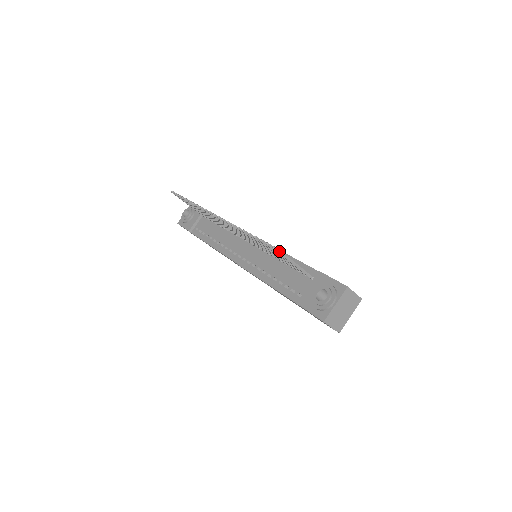
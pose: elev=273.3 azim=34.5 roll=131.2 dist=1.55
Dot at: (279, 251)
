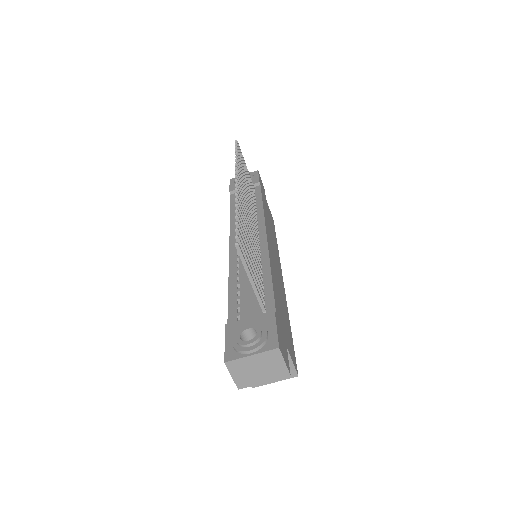
Dot at: (241, 253)
